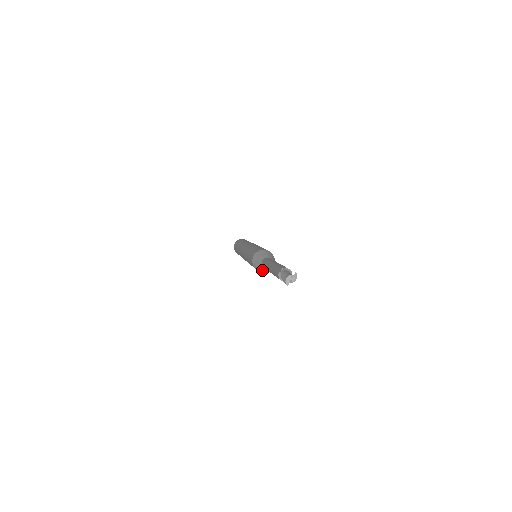
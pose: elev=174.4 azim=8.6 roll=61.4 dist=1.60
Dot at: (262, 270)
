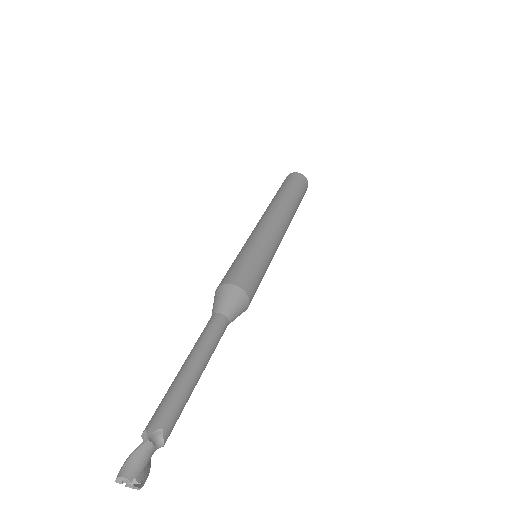
Dot at: occluded
